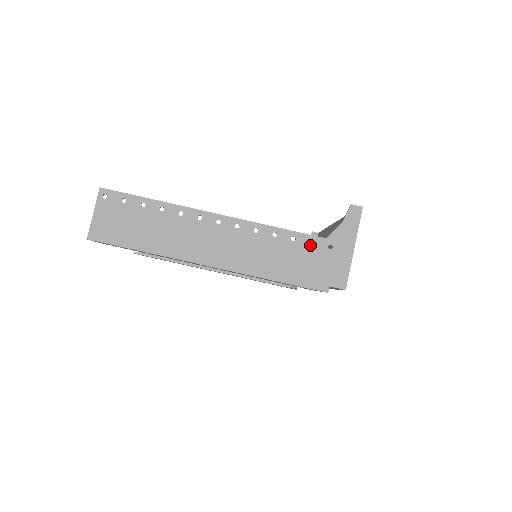
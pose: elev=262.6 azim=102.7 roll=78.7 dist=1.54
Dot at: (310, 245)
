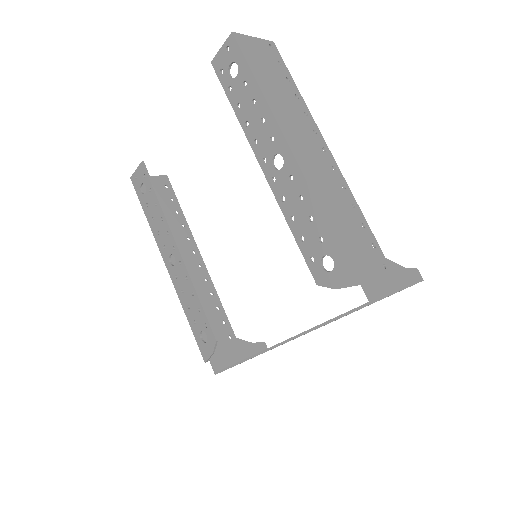
Dot at: occluded
